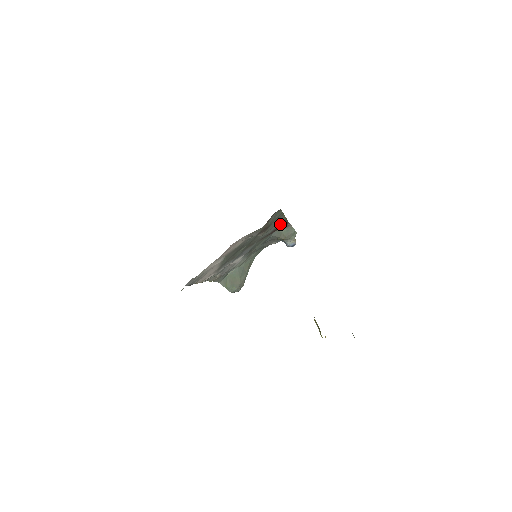
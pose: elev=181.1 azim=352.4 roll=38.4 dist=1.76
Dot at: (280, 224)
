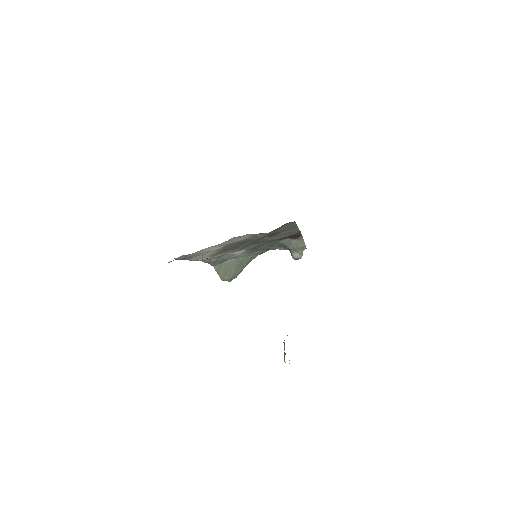
Dot at: (292, 234)
